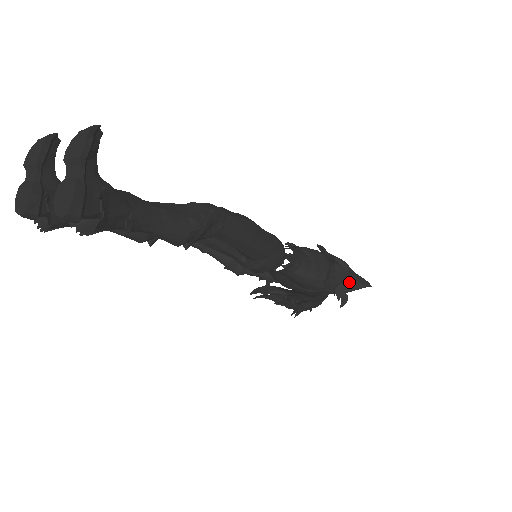
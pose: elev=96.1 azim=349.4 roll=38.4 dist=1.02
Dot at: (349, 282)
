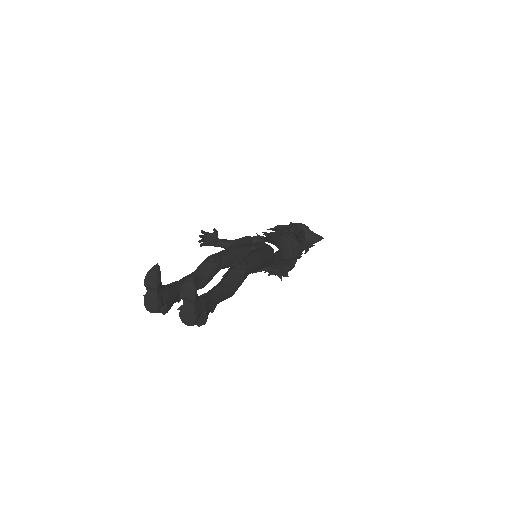
Dot at: (310, 240)
